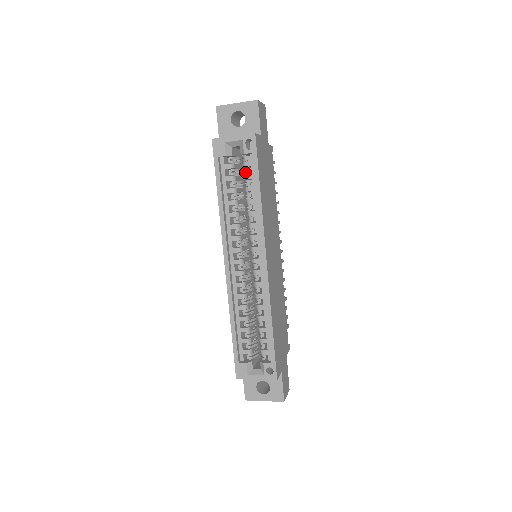
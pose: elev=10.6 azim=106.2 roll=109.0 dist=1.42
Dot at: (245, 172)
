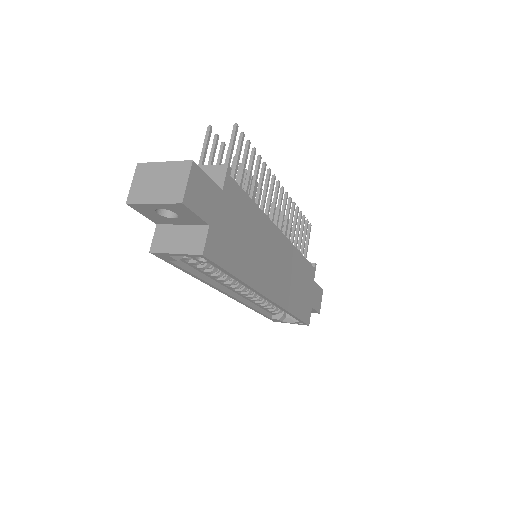
Dot at: occluded
